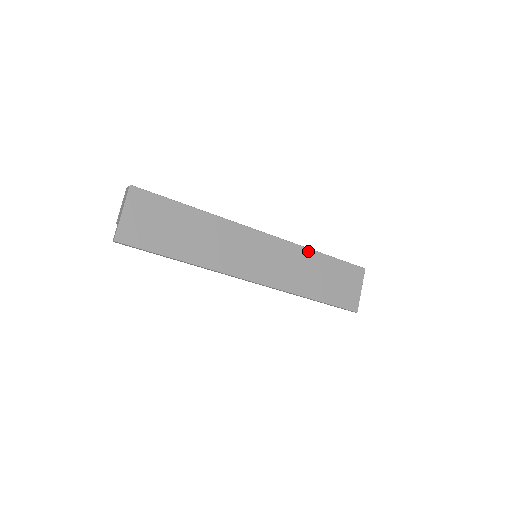
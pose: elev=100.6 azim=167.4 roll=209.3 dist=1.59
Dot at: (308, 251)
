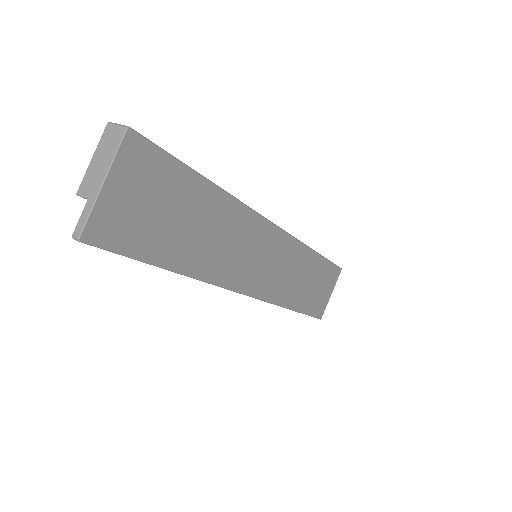
Dot at: (307, 250)
